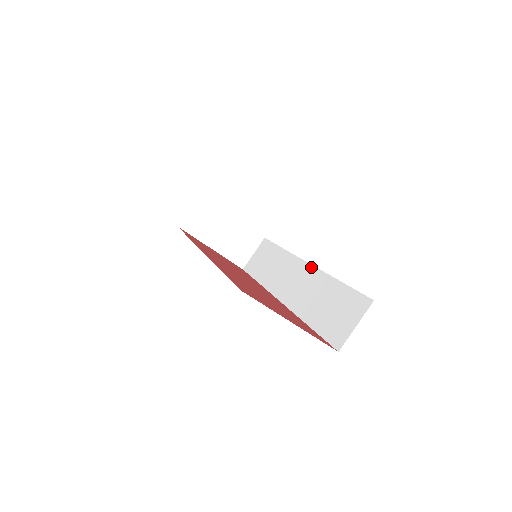
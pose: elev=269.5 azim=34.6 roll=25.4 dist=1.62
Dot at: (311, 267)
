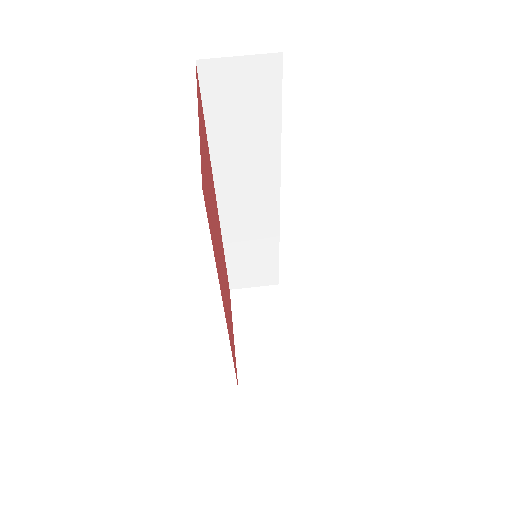
Dot at: occluded
